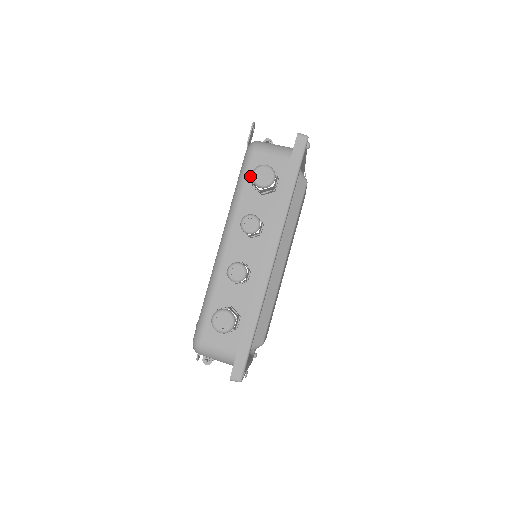
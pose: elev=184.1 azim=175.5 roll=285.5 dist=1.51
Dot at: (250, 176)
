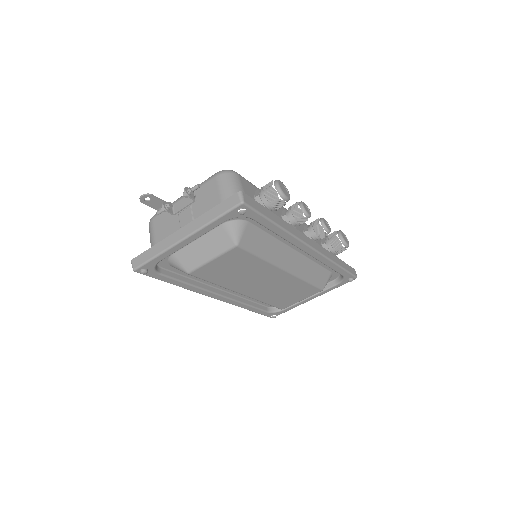
Dot at: occluded
